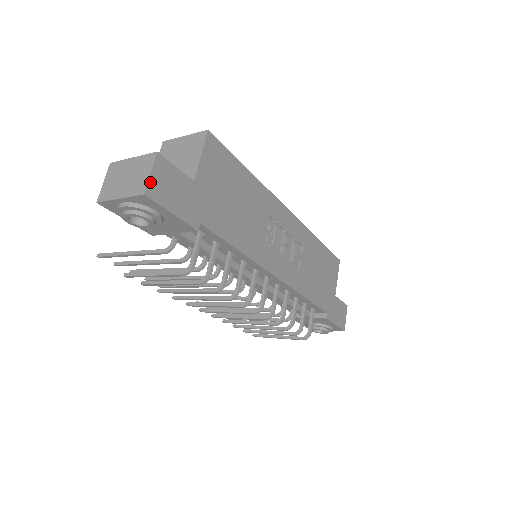
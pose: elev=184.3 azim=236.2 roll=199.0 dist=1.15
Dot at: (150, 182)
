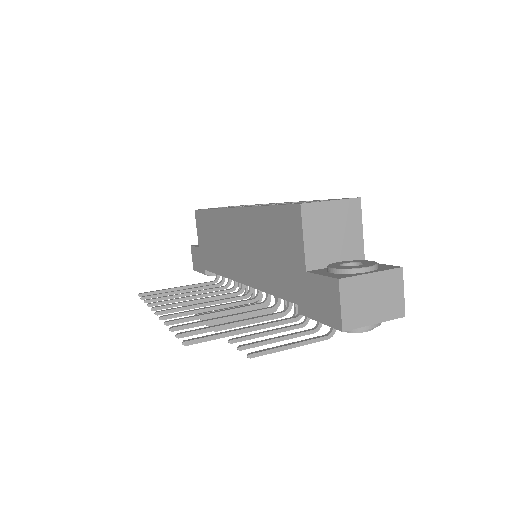
Dot at: (402, 301)
